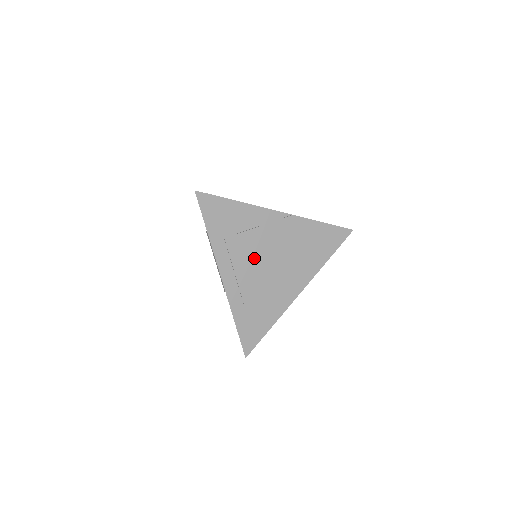
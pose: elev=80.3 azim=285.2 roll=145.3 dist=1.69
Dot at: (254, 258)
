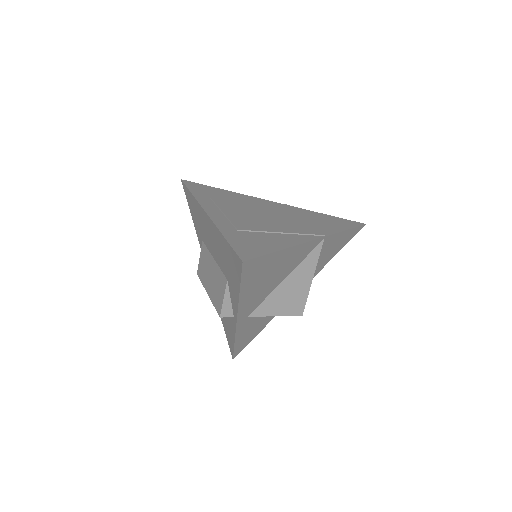
Dot at: (246, 211)
